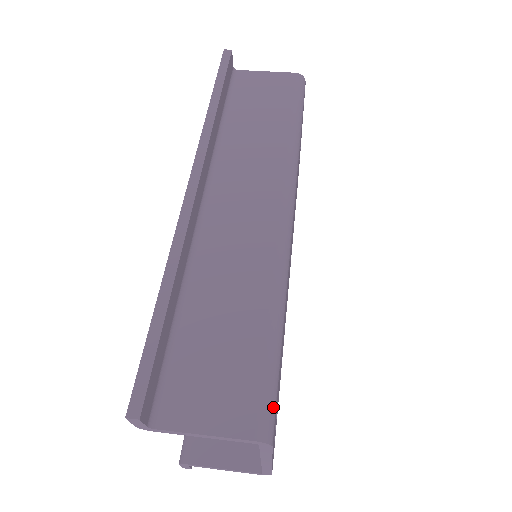
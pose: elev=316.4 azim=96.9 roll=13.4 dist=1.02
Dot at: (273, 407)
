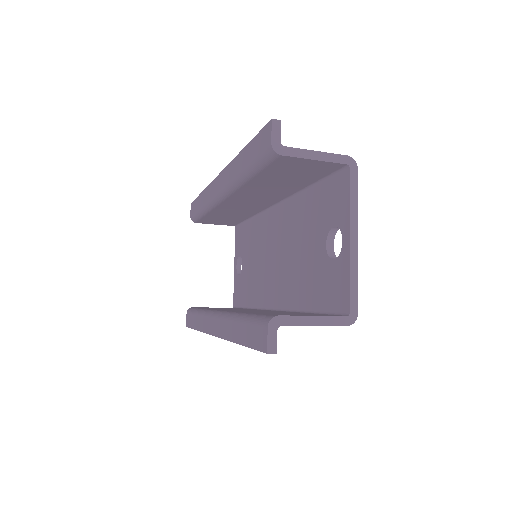
Dot at: occluded
